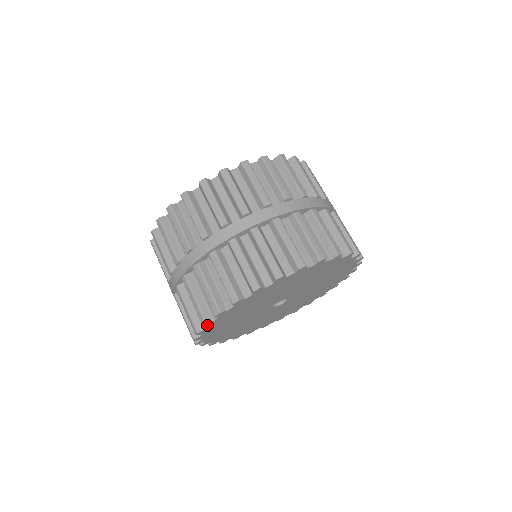
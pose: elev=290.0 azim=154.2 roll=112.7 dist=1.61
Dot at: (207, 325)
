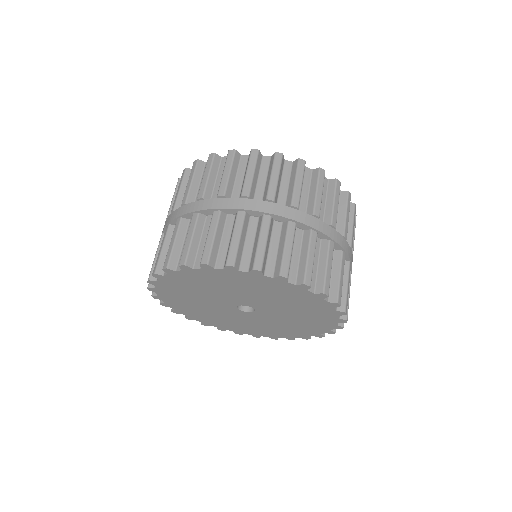
Dot at: (227, 267)
